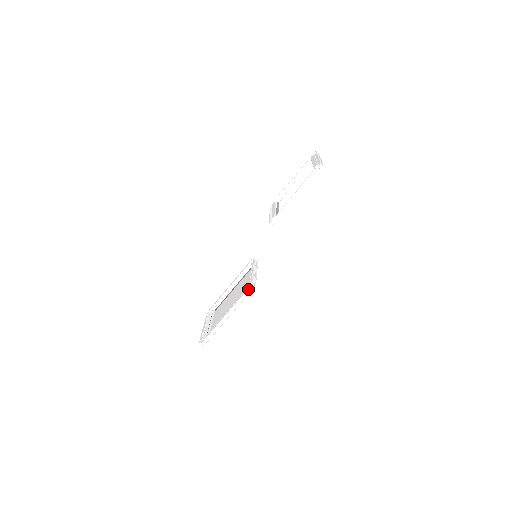
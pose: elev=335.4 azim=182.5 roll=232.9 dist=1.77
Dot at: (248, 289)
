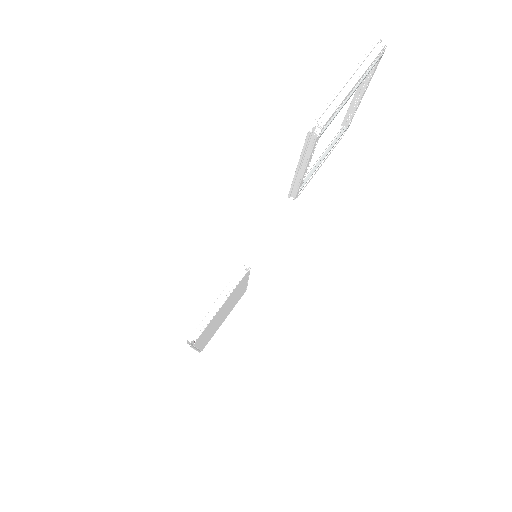
Dot at: (186, 342)
